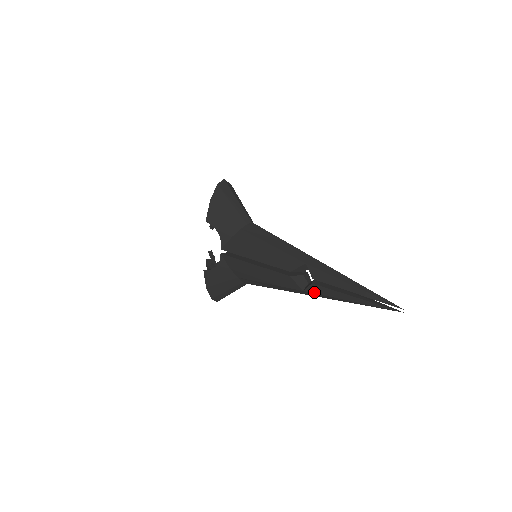
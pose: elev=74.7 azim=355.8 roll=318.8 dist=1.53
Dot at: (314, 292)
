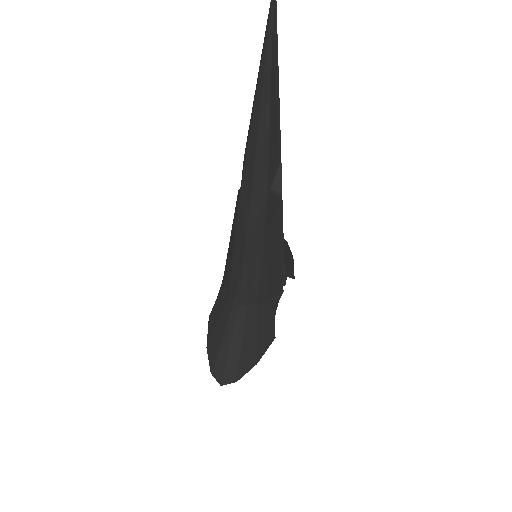
Dot at: (244, 166)
